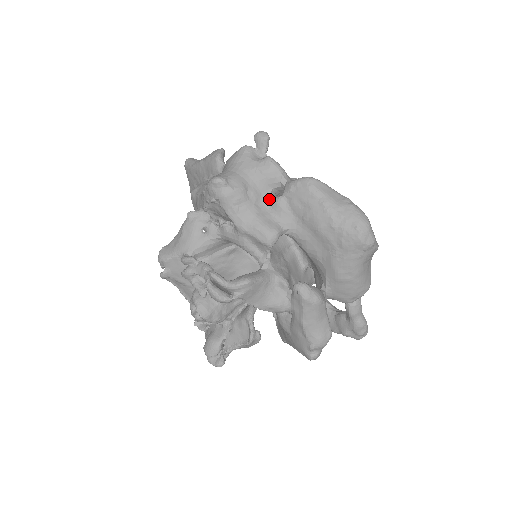
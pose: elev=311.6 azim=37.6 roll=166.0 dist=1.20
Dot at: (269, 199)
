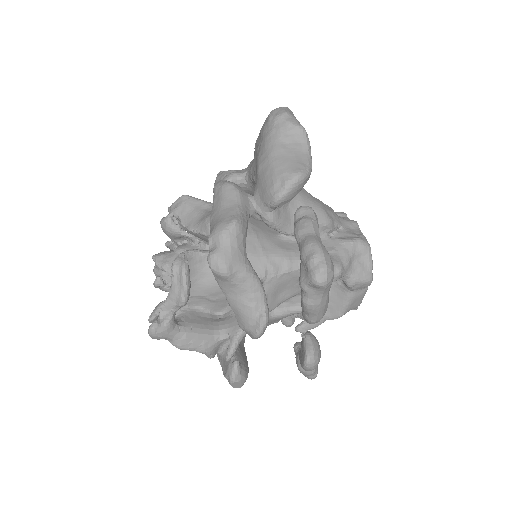
Dot at: occluded
